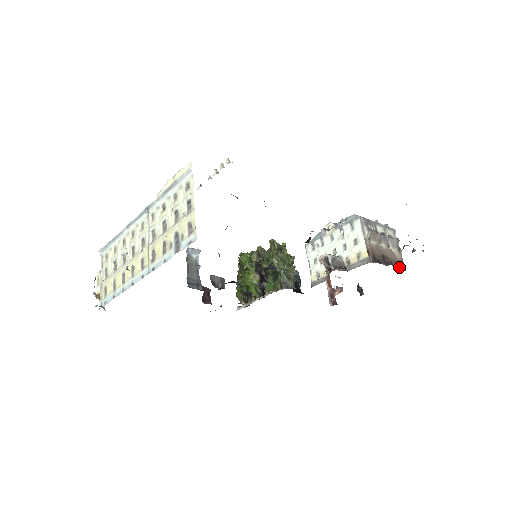
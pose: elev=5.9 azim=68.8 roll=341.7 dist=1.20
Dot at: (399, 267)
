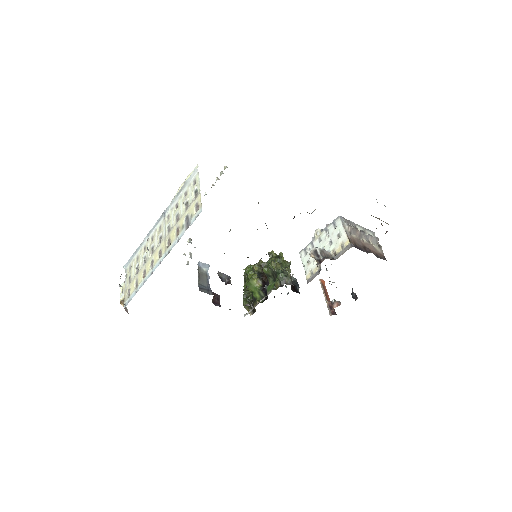
Dot at: (380, 258)
